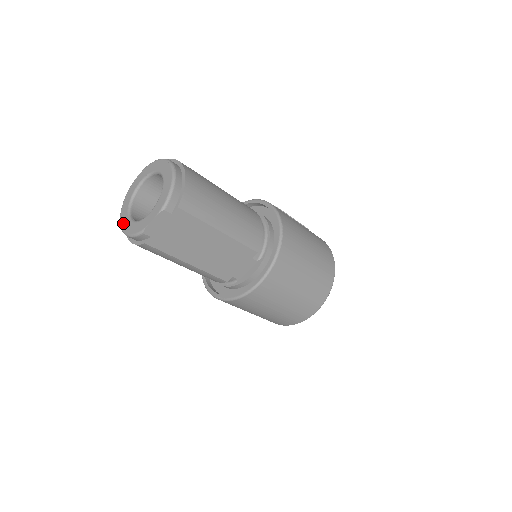
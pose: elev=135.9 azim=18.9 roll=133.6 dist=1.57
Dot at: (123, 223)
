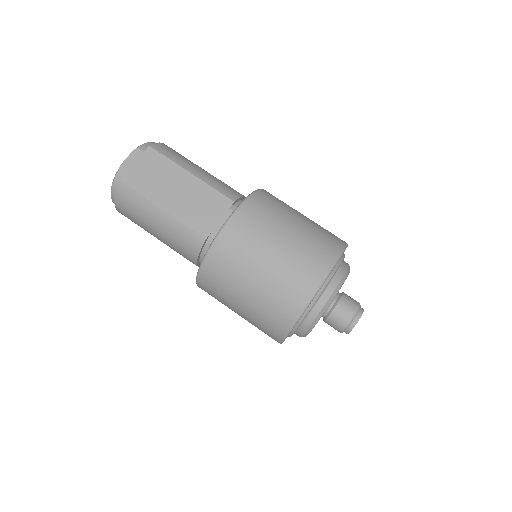
Dot at: occluded
